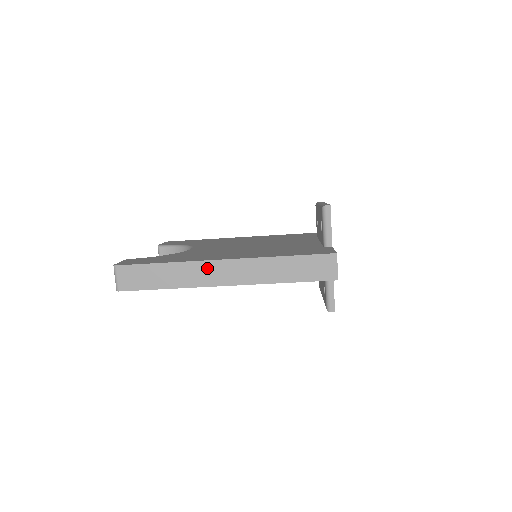
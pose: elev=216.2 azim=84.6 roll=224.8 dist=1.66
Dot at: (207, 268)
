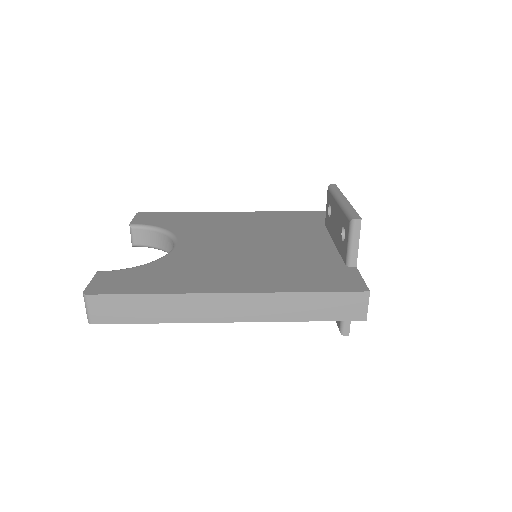
Dot at: (207, 302)
